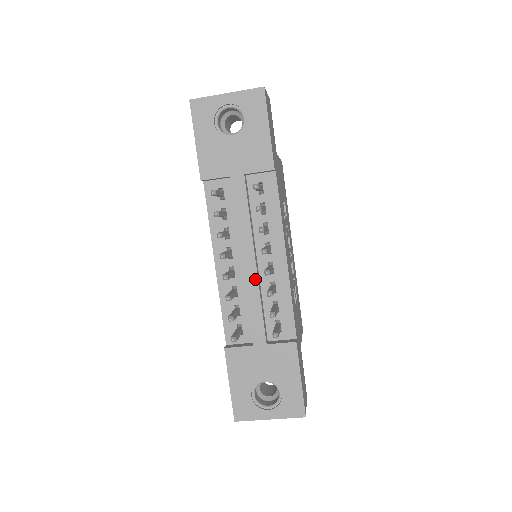
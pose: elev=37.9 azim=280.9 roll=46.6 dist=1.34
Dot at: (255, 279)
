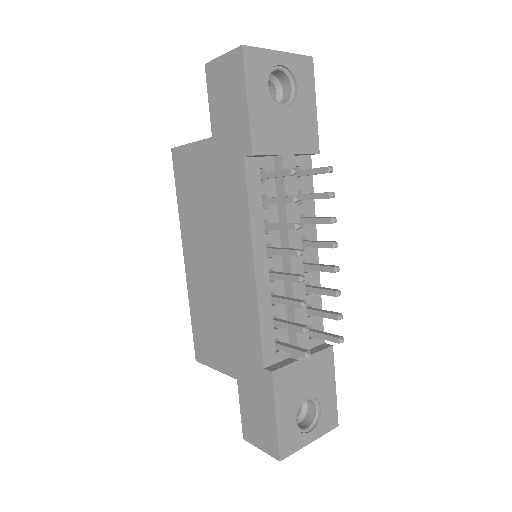
Dot at: occluded
